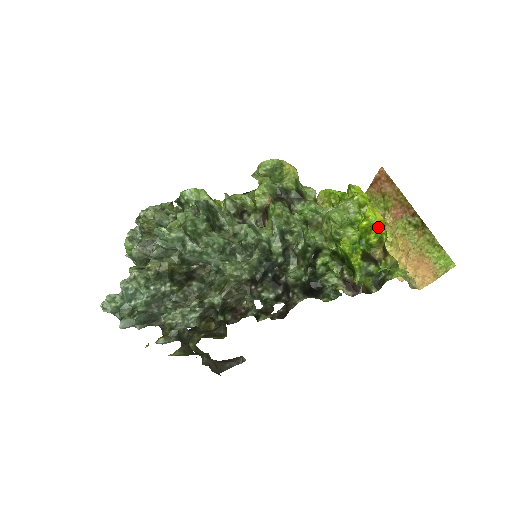
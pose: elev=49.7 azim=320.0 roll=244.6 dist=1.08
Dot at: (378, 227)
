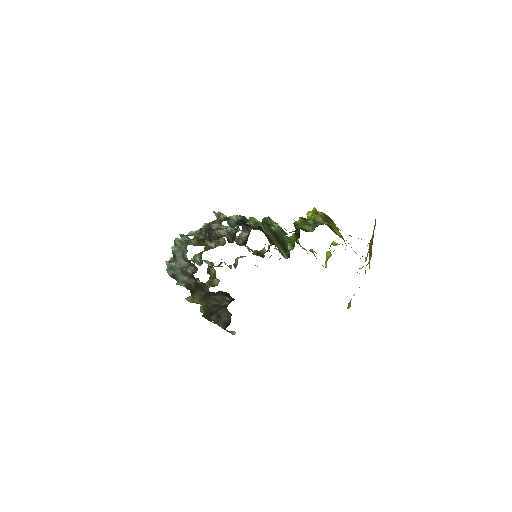
Dot at: (314, 208)
